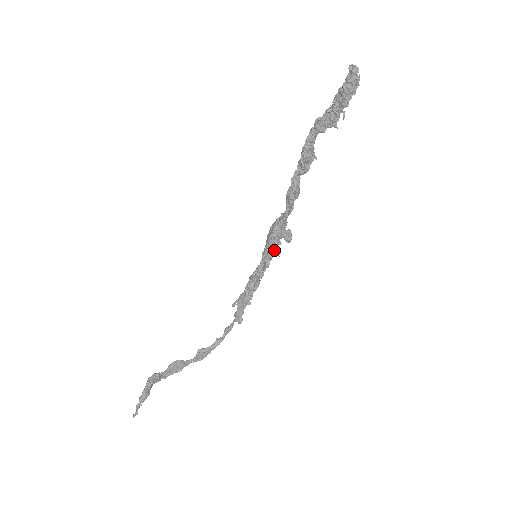
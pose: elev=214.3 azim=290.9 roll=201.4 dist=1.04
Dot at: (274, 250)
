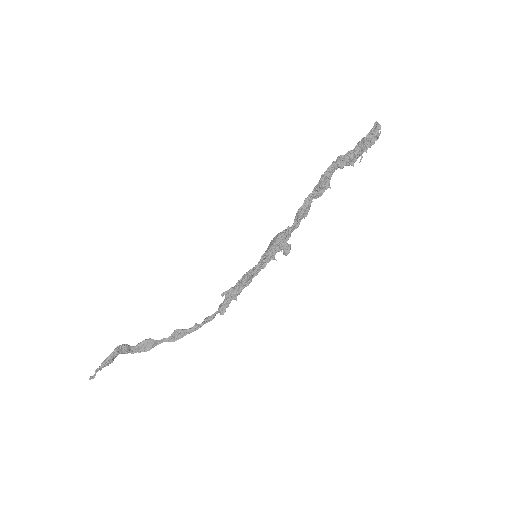
Dot at: (273, 254)
